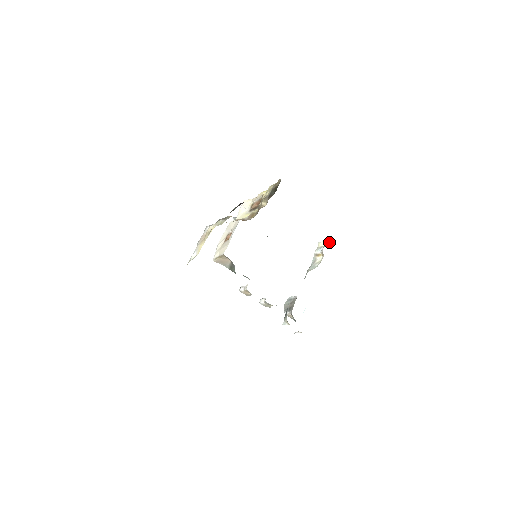
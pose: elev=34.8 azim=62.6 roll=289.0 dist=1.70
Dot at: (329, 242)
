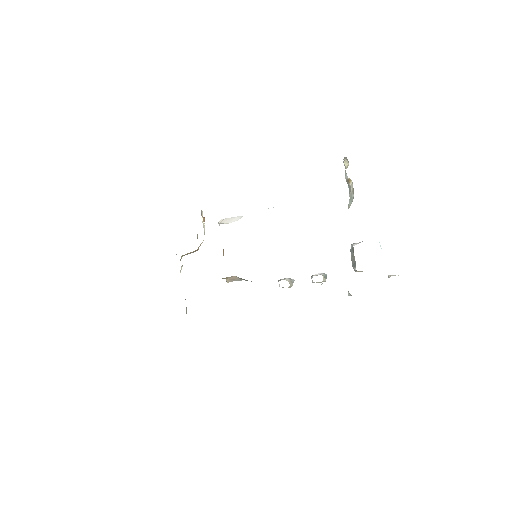
Dot at: occluded
